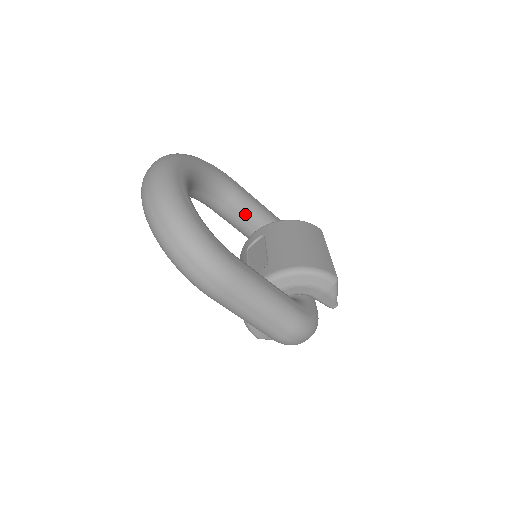
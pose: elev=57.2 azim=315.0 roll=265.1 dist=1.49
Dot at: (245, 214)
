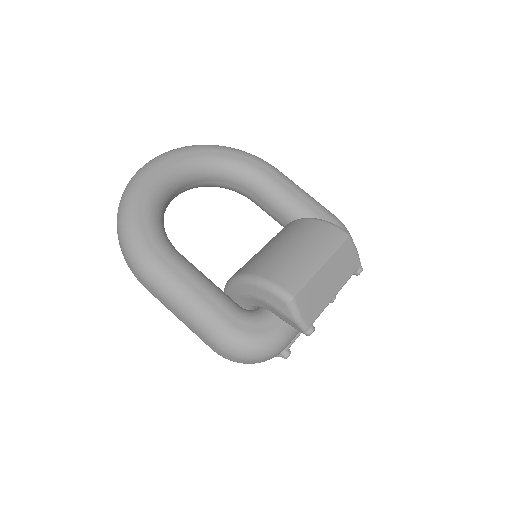
Dot at: (276, 208)
